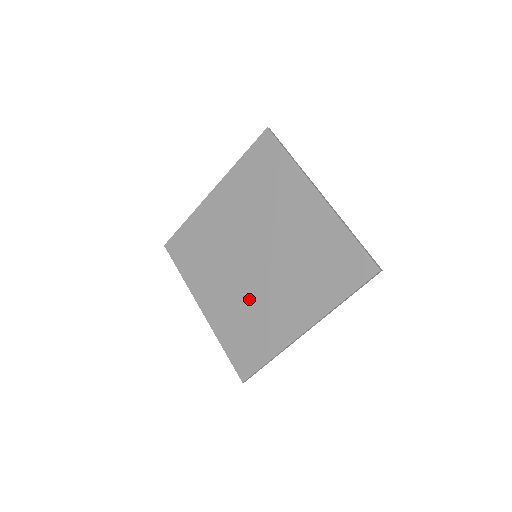
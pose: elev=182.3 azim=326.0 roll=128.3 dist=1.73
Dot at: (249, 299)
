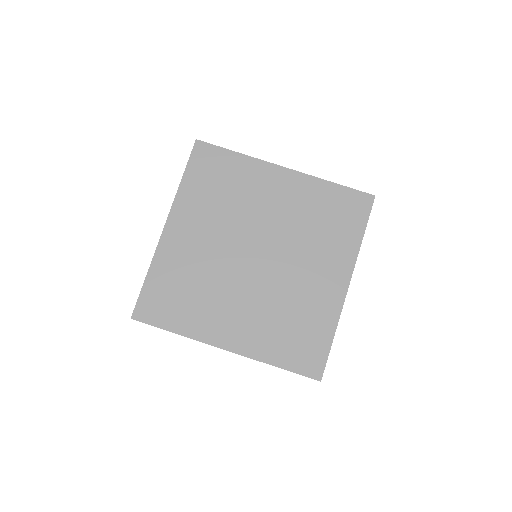
Dot at: (276, 298)
